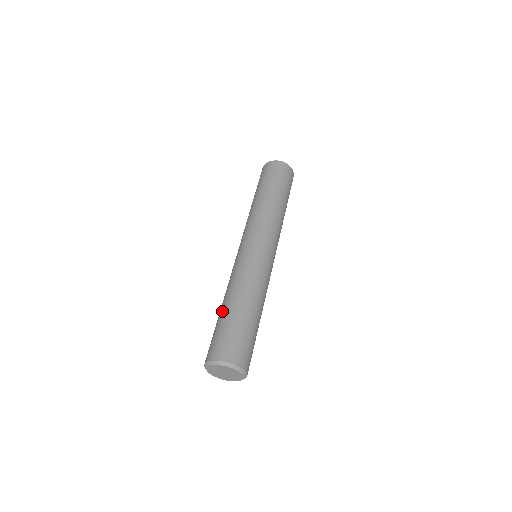
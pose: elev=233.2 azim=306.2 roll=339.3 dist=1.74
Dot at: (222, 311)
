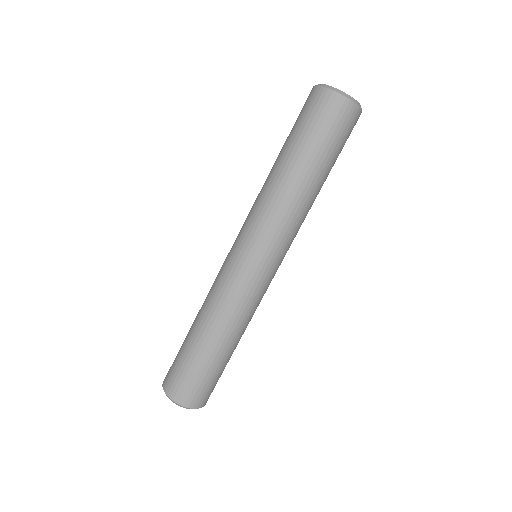
Dot at: (189, 332)
